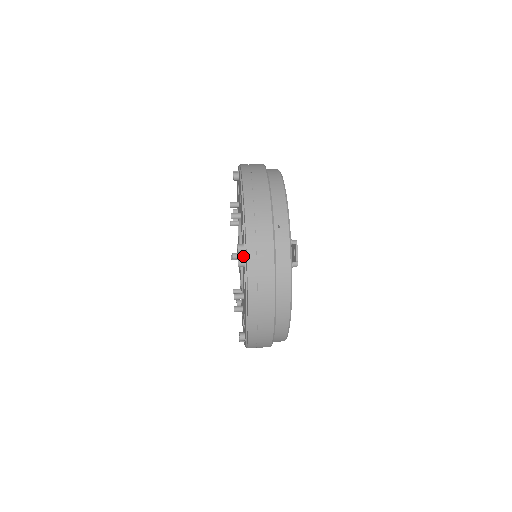
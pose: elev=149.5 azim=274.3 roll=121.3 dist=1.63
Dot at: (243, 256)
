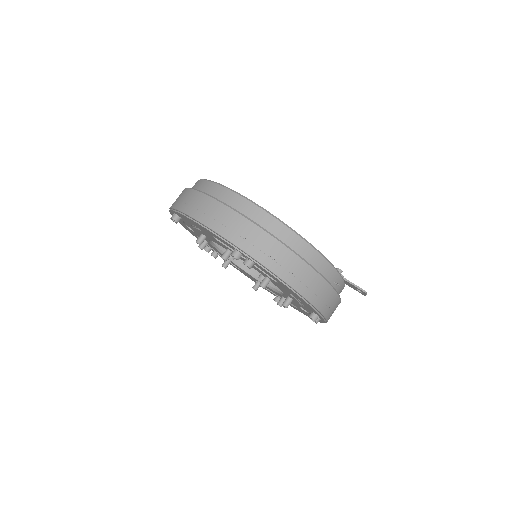
Dot at: occluded
